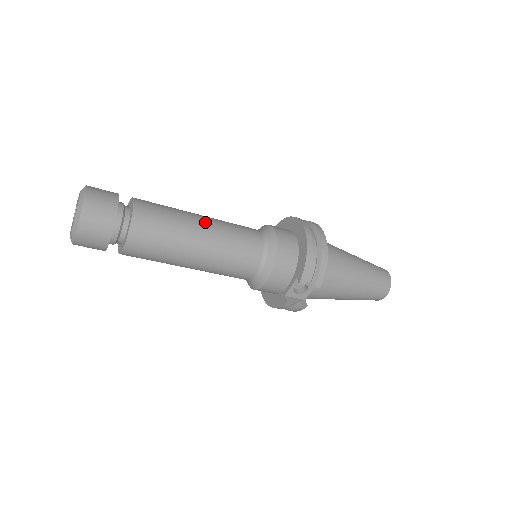
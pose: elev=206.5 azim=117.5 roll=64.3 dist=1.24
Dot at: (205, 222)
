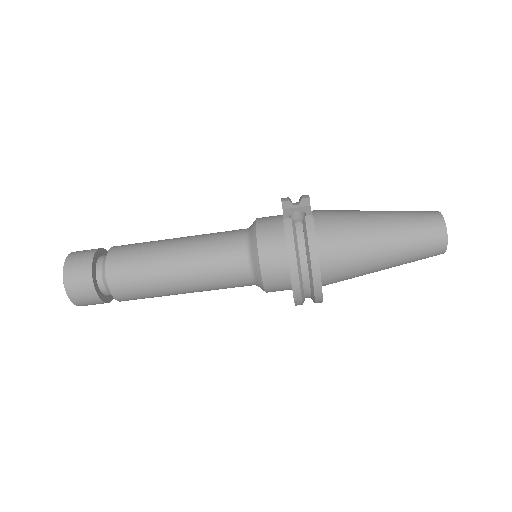
Dot at: occluded
